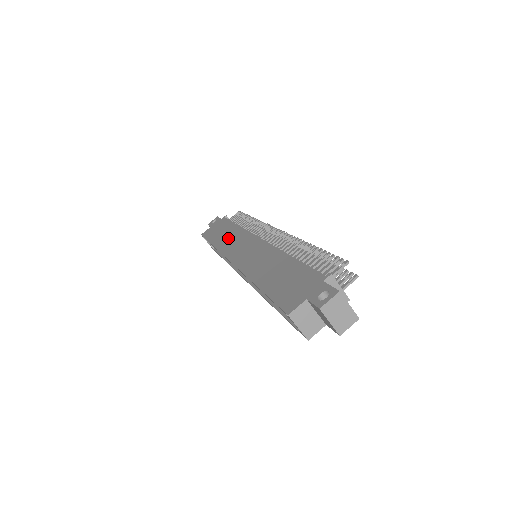
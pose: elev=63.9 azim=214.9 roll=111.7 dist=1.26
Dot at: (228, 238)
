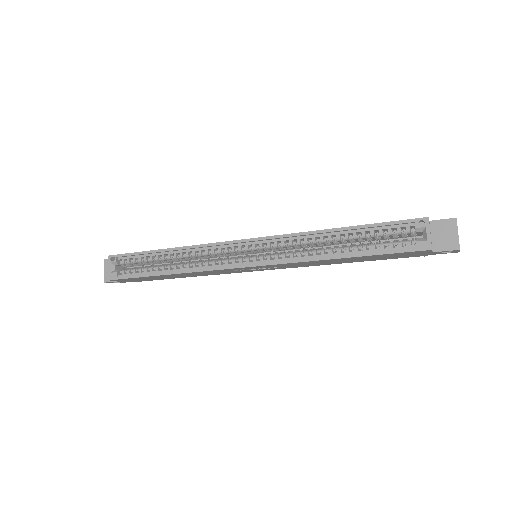
Dot at: occluded
